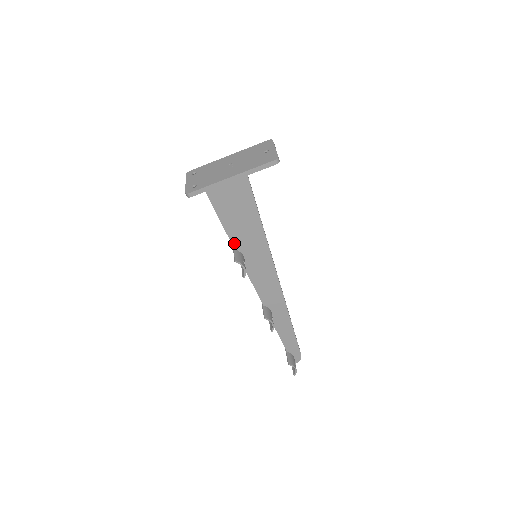
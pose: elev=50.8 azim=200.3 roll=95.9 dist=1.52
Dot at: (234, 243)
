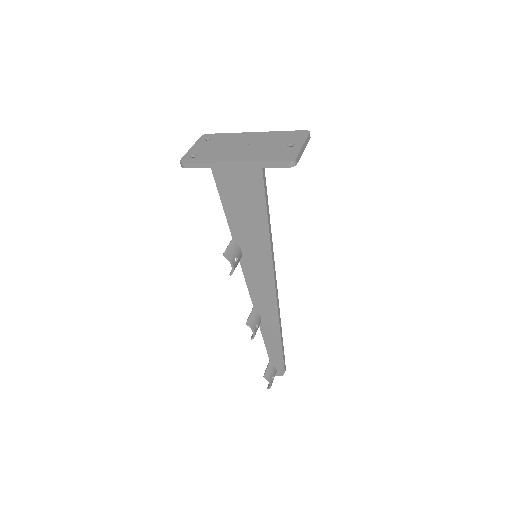
Dot at: (233, 233)
